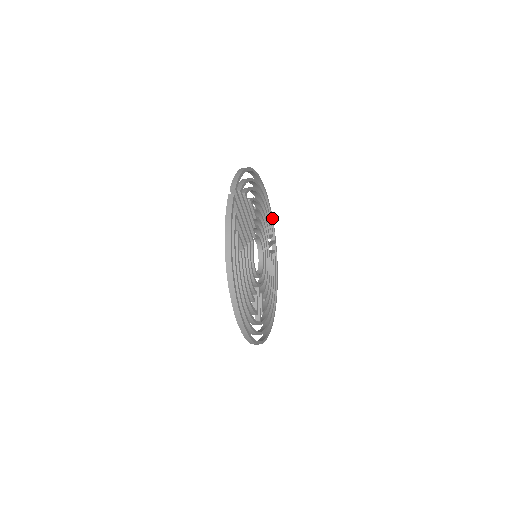
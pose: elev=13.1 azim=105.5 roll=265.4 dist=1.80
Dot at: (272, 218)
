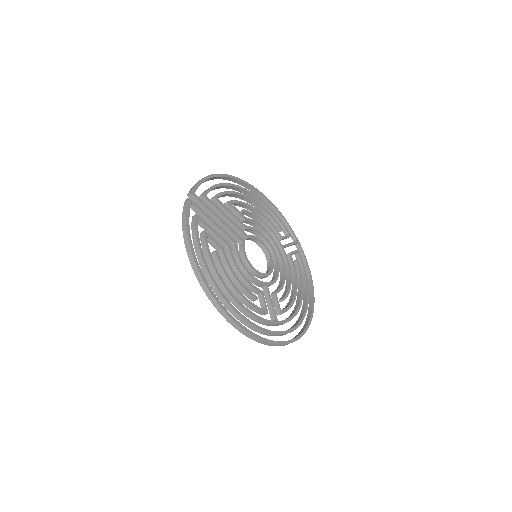
Dot at: (284, 219)
